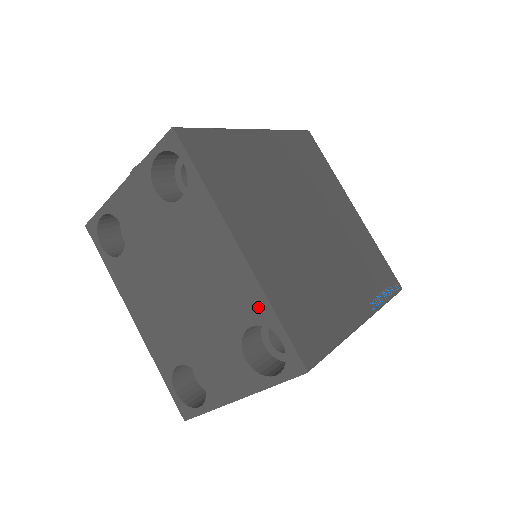
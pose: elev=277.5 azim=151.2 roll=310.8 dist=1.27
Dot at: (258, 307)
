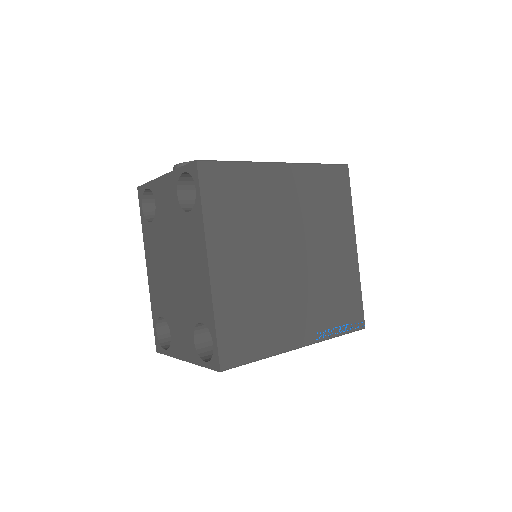
Dot at: (208, 313)
